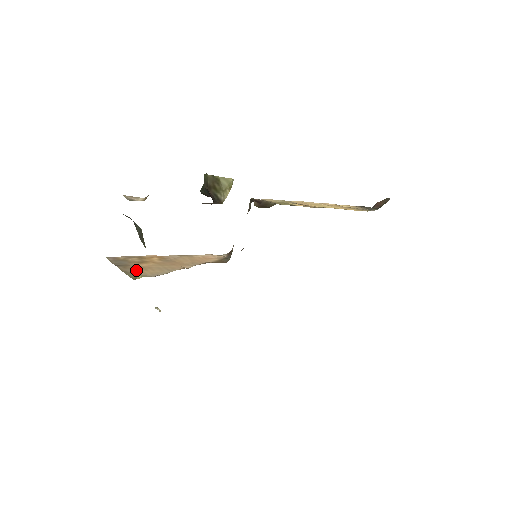
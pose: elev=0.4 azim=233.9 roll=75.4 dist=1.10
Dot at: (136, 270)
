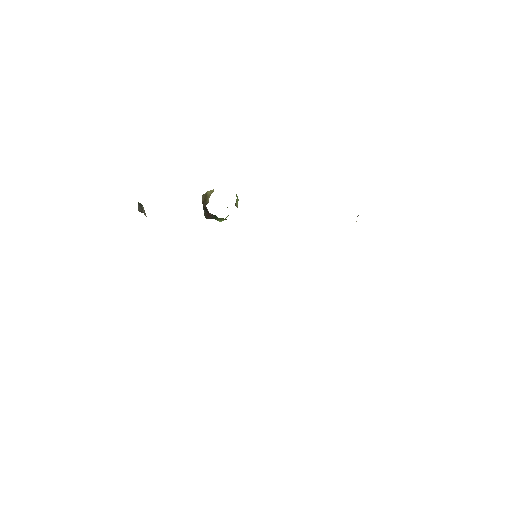
Dot at: occluded
